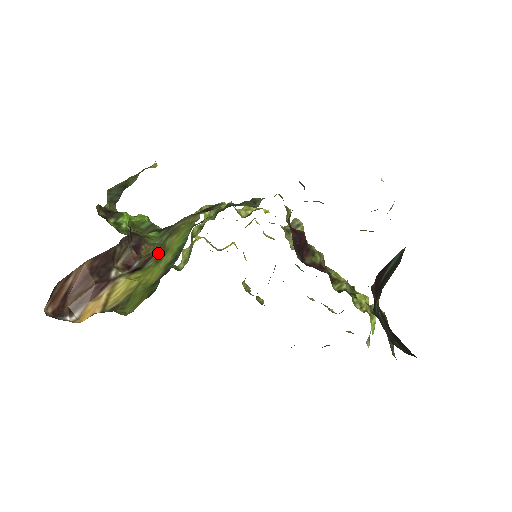
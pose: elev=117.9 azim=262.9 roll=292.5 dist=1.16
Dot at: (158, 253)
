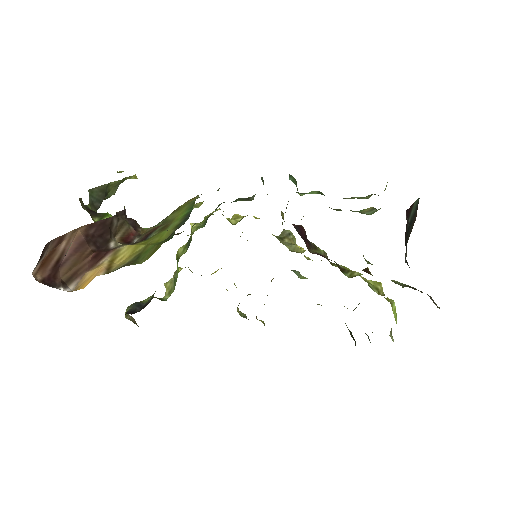
Dot at: (161, 226)
